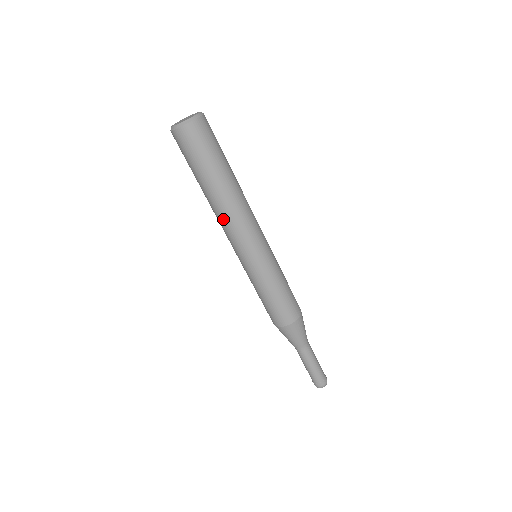
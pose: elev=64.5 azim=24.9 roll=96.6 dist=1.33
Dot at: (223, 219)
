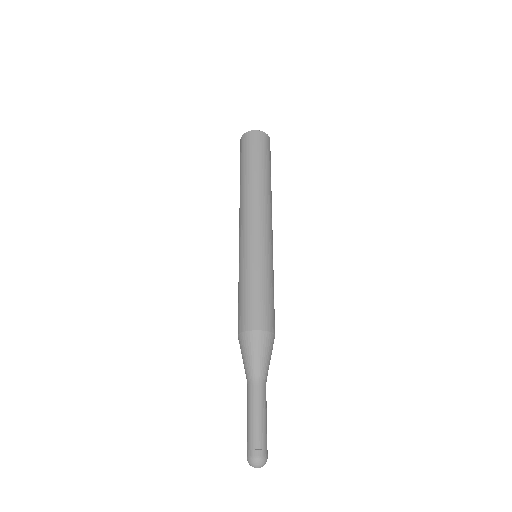
Dot at: (241, 205)
